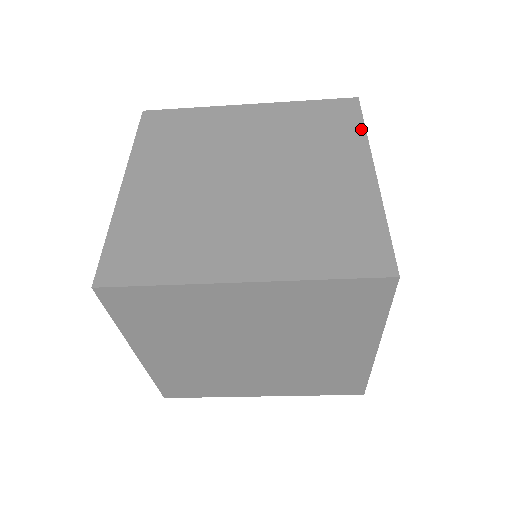
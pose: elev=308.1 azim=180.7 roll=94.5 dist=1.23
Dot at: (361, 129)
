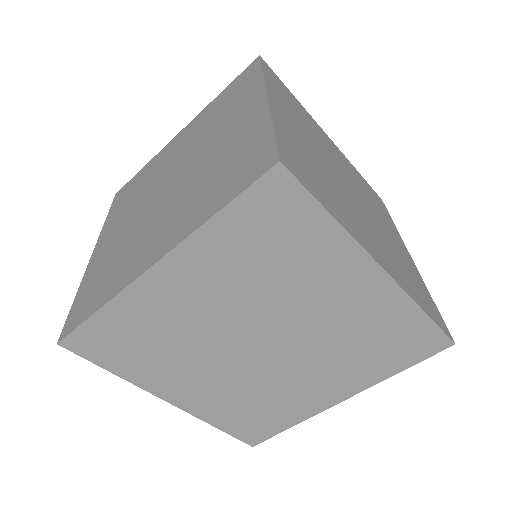
Dot at: (259, 75)
